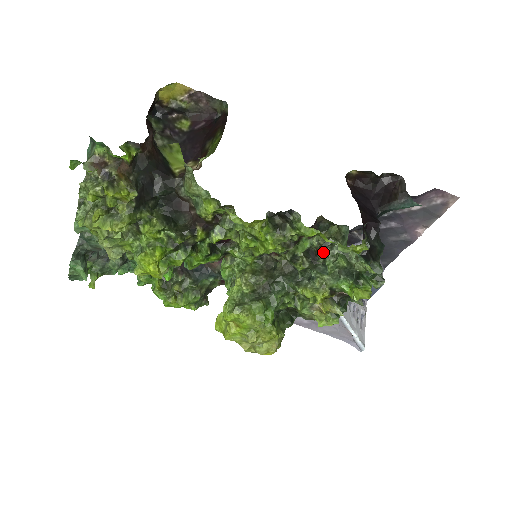
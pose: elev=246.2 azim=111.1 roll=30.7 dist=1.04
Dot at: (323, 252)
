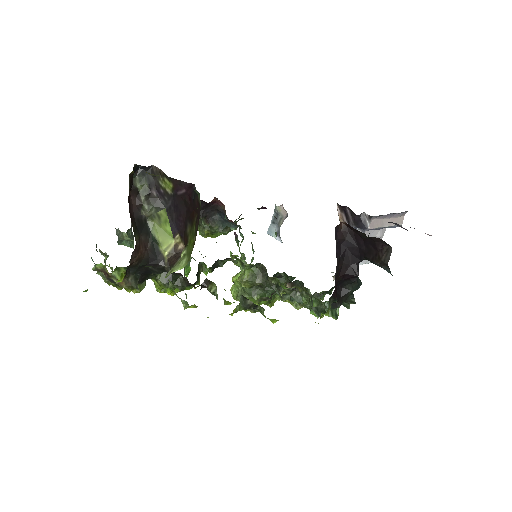
Dot at: occluded
